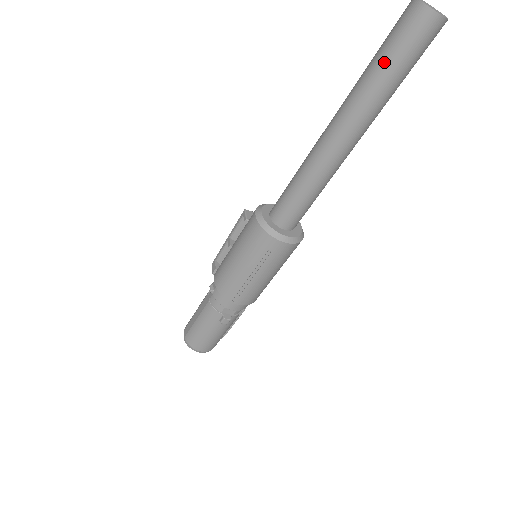
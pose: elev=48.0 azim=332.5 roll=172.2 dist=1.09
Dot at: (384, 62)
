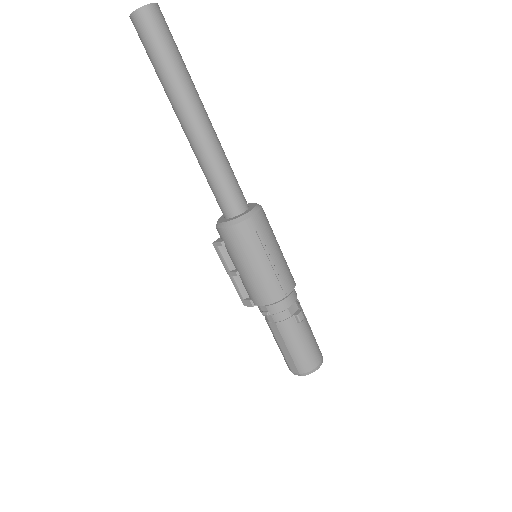
Dot at: (161, 57)
